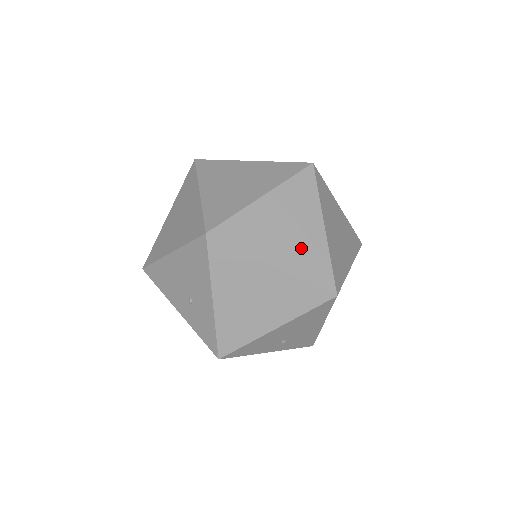
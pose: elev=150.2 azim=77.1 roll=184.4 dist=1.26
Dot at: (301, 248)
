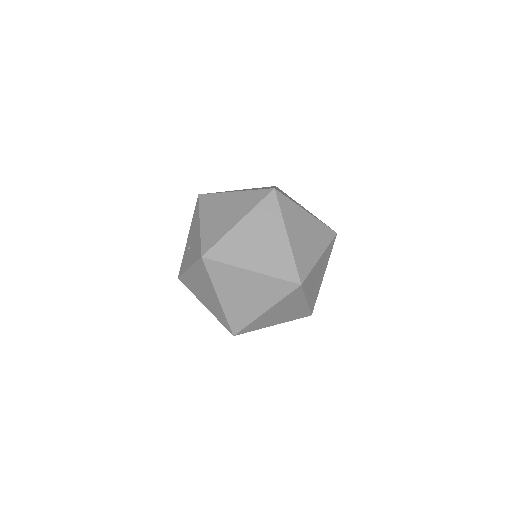
Dot at: (241, 306)
